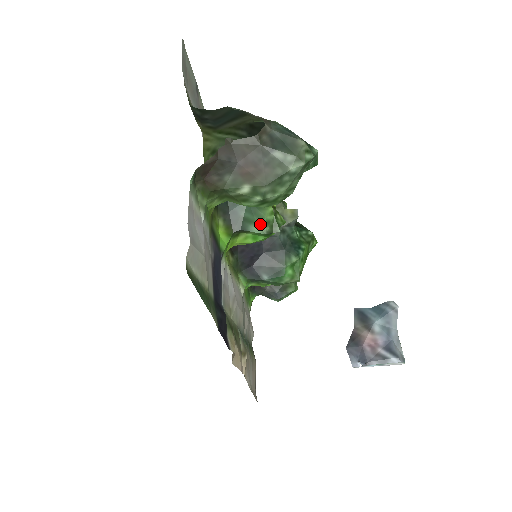
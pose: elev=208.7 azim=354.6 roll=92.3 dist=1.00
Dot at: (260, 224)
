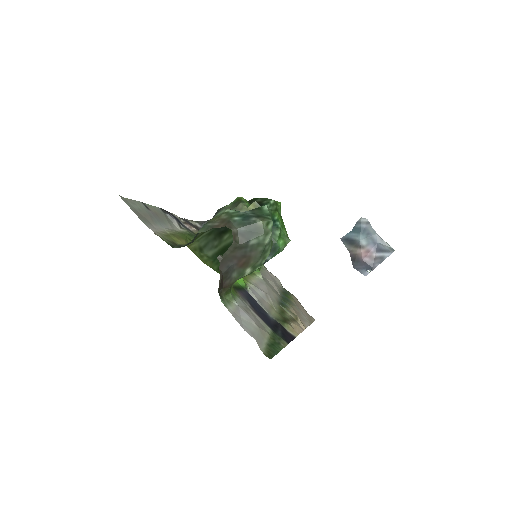
Dot at: occluded
